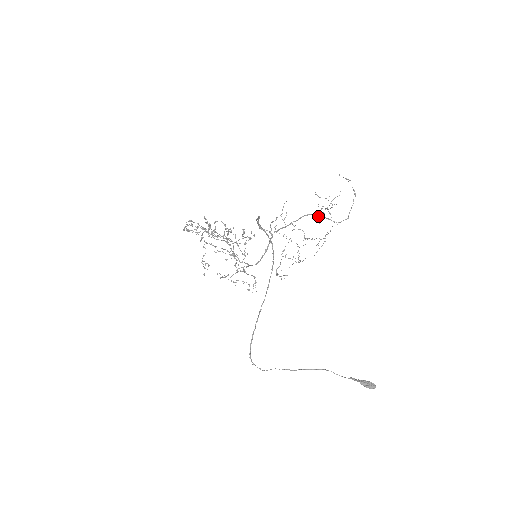
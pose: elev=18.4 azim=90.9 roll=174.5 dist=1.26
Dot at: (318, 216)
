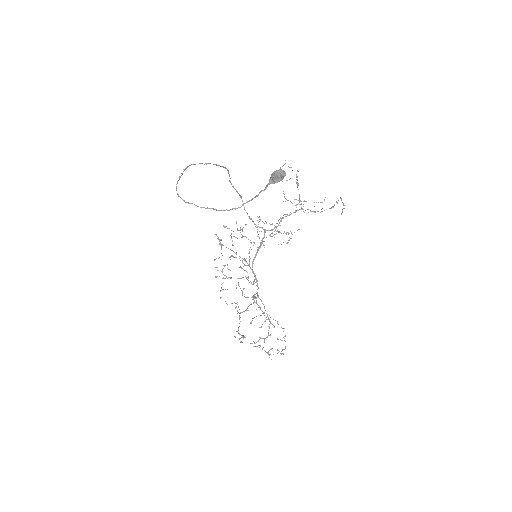
Dot at: (299, 202)
